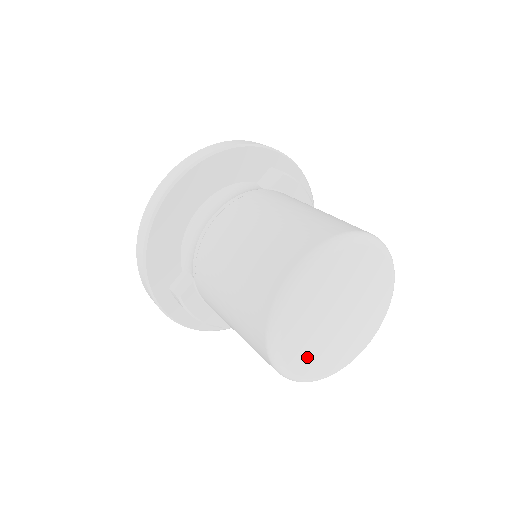
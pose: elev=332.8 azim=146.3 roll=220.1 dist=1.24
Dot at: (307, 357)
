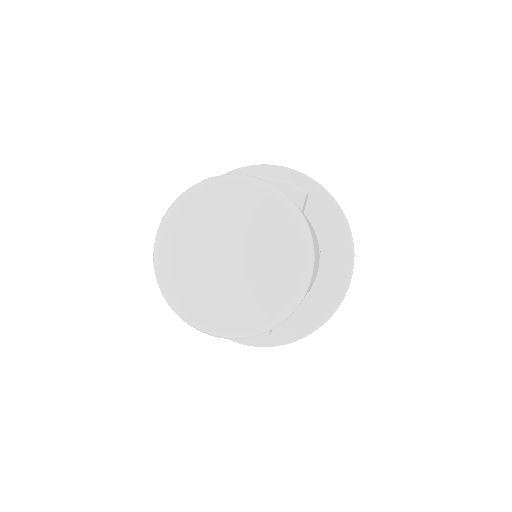
Dot at: (217, 309)
